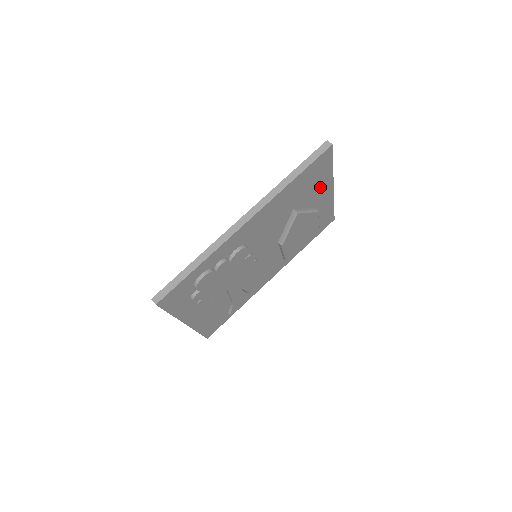
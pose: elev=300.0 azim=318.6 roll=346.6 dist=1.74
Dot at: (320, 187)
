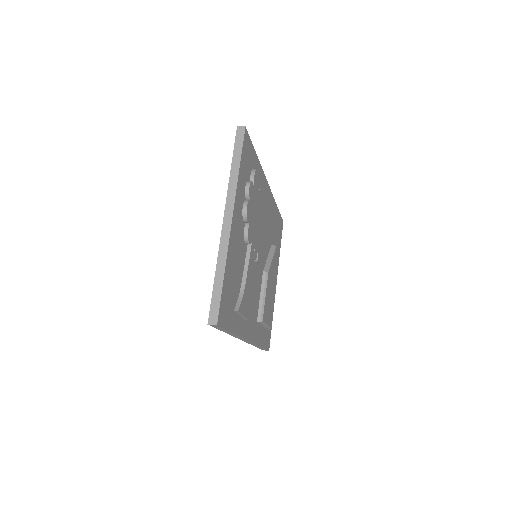
Dot at: (276, 259)
